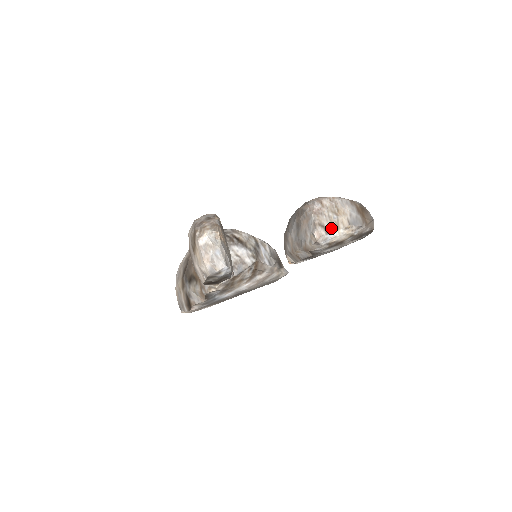
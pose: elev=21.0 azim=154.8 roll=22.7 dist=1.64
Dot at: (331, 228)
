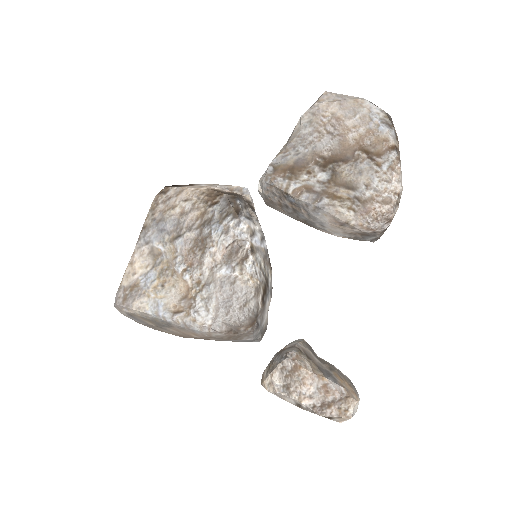
Dot at: occluded
